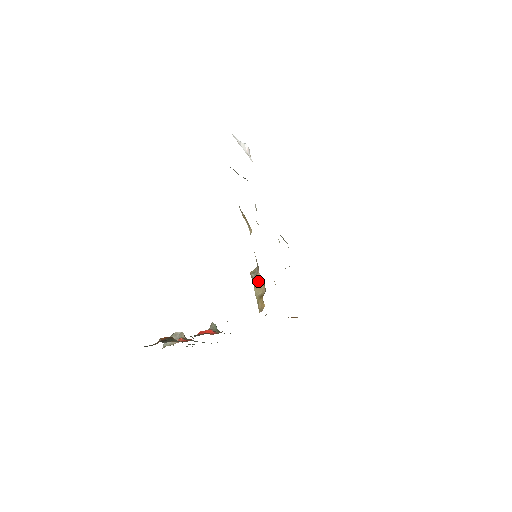
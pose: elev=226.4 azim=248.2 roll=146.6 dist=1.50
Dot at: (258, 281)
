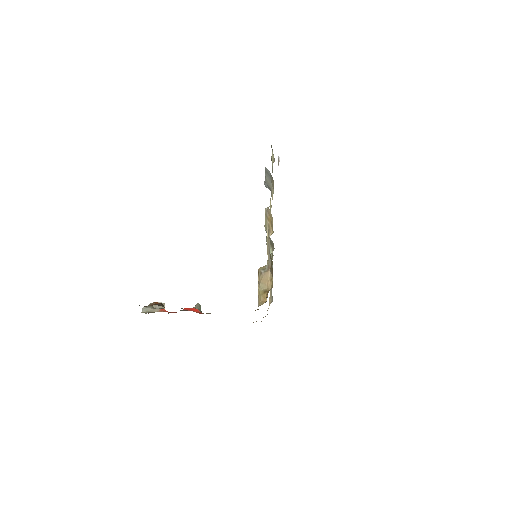
Dot at: (266, 277)
